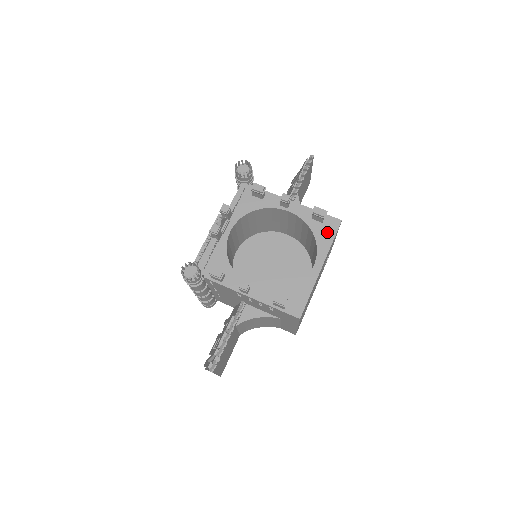
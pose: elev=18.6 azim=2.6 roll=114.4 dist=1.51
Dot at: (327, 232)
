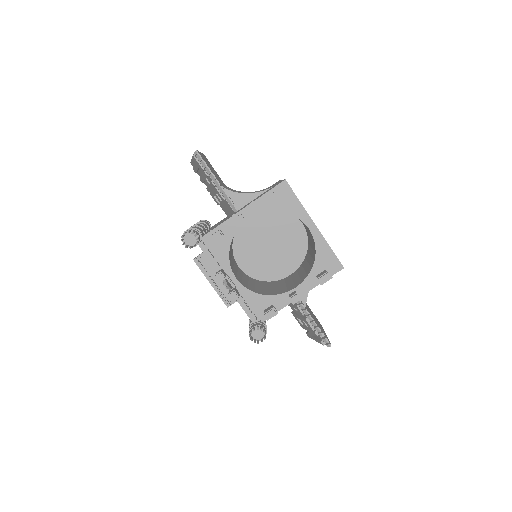
Dot at: (288, 199)
